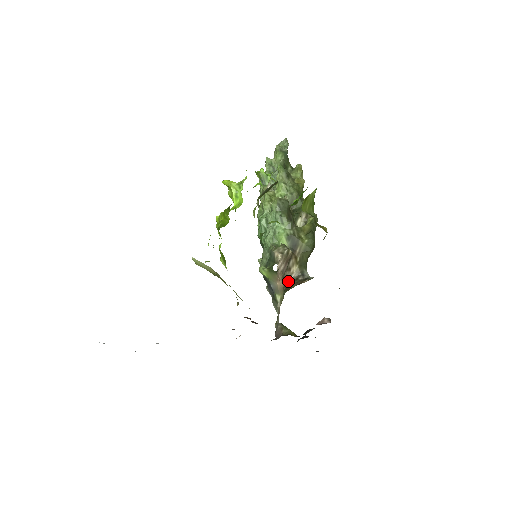
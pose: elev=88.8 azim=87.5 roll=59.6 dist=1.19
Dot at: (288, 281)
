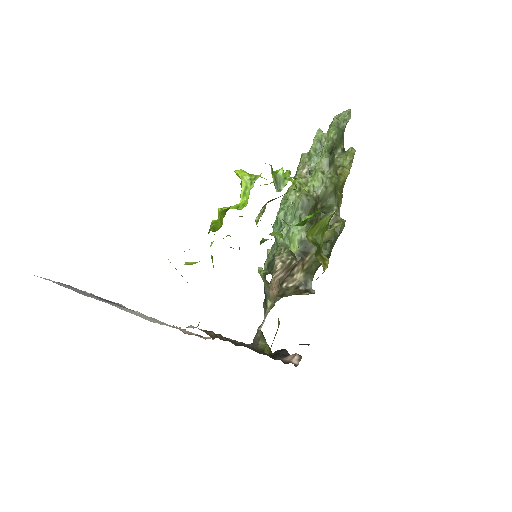
Dot at: (288, 286)
